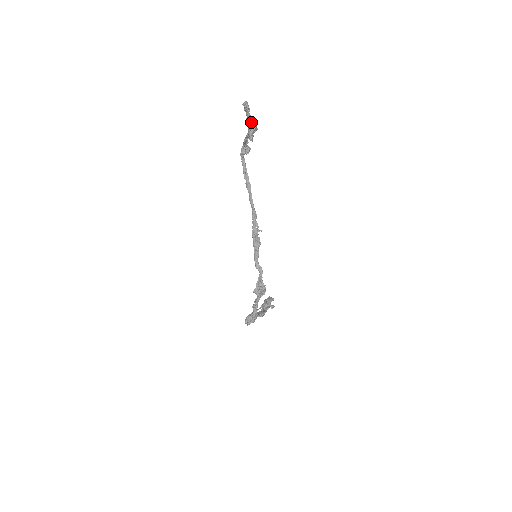
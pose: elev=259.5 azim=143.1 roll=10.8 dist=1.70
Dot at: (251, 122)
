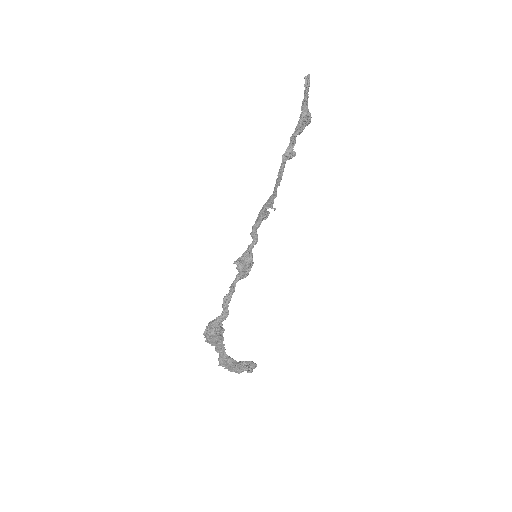
Dot at: (307, 106)
